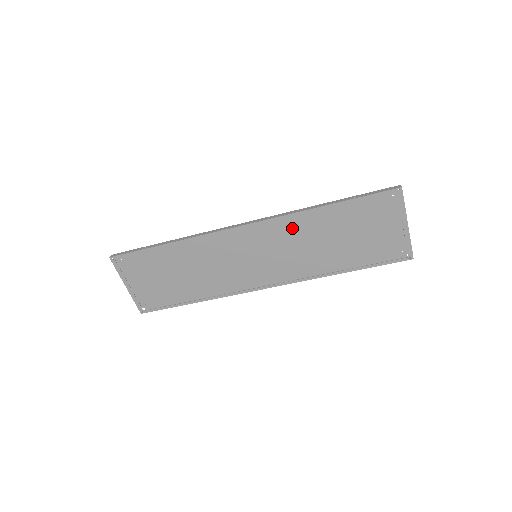
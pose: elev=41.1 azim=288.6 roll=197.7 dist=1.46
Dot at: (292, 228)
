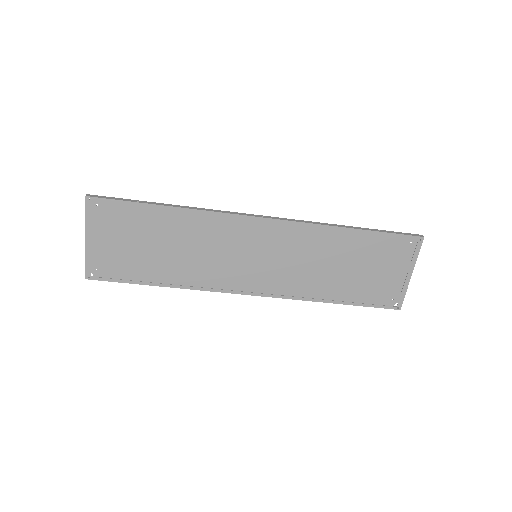
Dot at: (307, 239)
